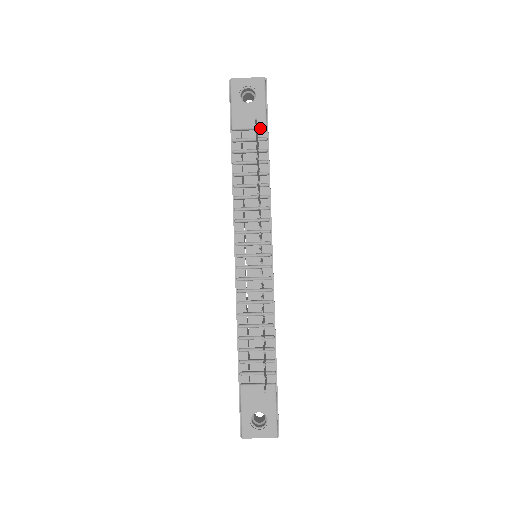
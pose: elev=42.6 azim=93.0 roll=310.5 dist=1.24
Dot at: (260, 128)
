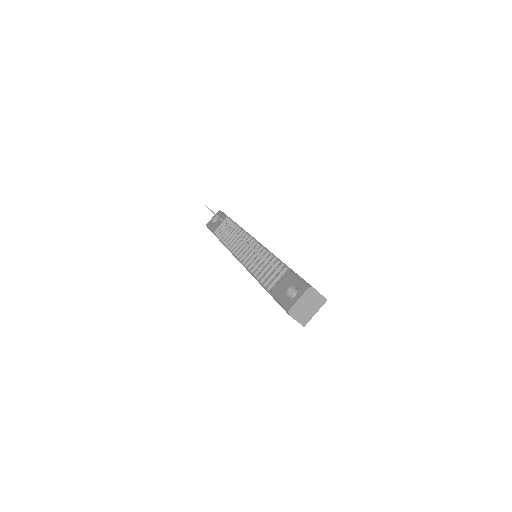
Dot at: (225, 220)
